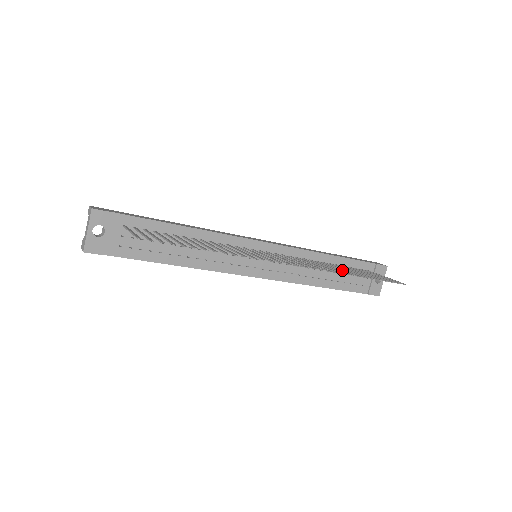
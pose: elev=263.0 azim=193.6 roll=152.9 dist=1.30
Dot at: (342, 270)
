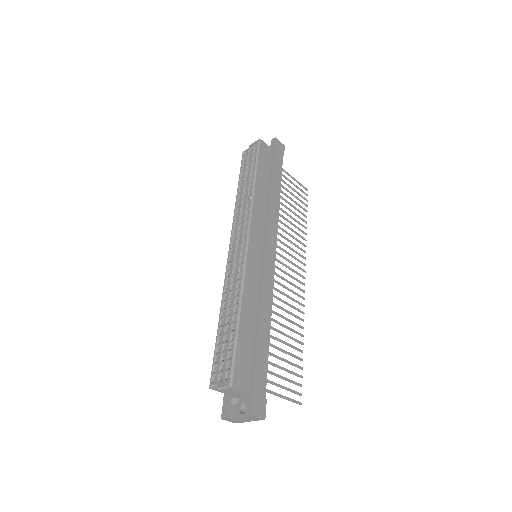
Dot at: occluded
